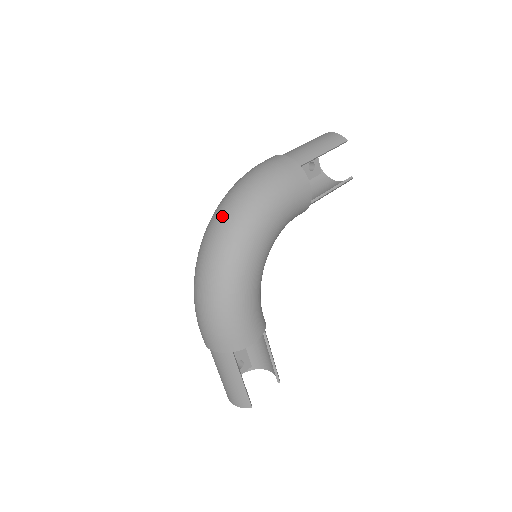
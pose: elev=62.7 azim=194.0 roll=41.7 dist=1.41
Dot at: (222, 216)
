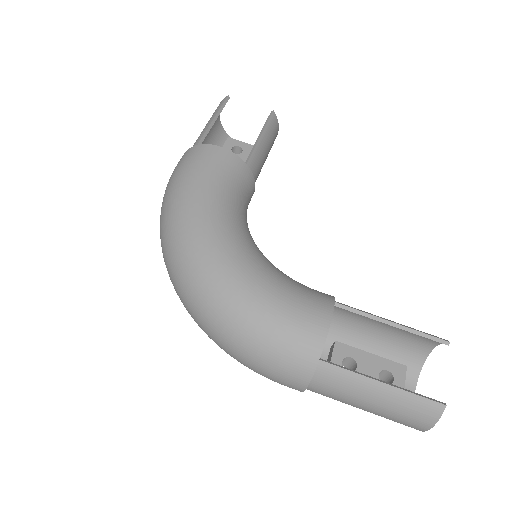
Dot at: (163, 254)
